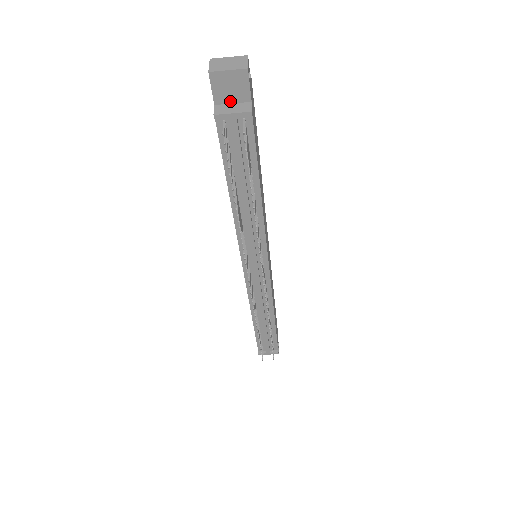
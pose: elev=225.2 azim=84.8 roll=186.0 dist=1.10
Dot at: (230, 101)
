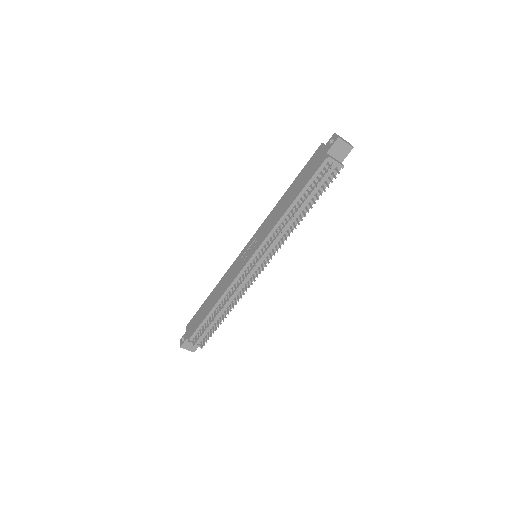
Dot at: (334, 156)
